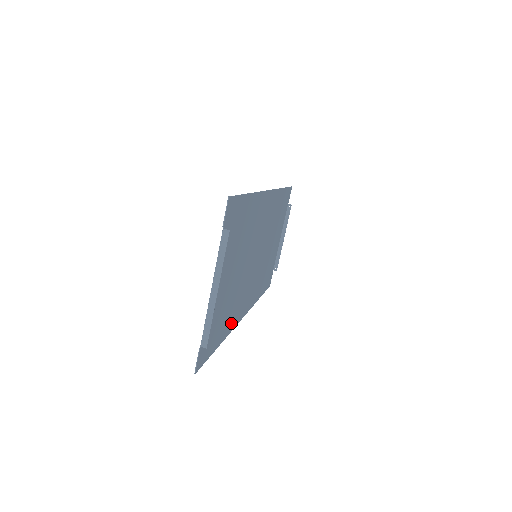
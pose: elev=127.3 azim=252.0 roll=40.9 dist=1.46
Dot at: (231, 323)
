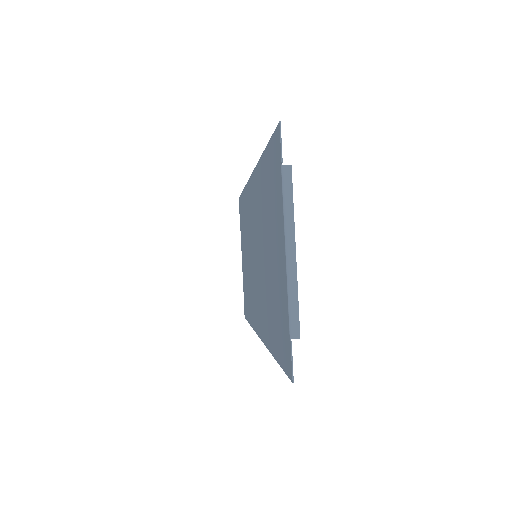
Dot at: (268, 334)
